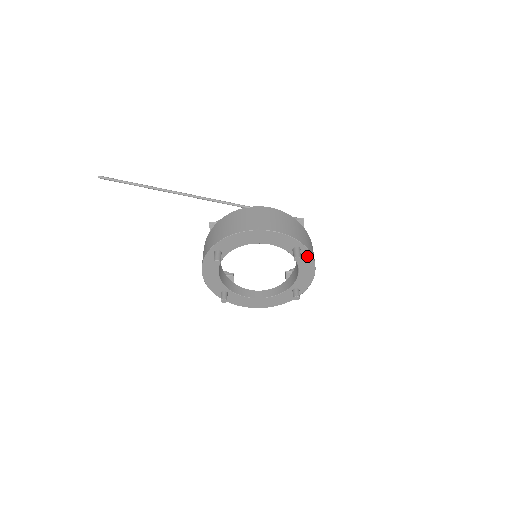
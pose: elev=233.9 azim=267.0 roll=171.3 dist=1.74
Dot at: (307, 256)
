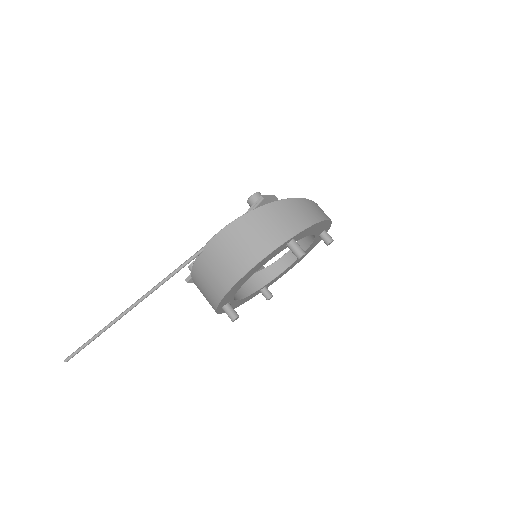
Dot at: (306, 231)
